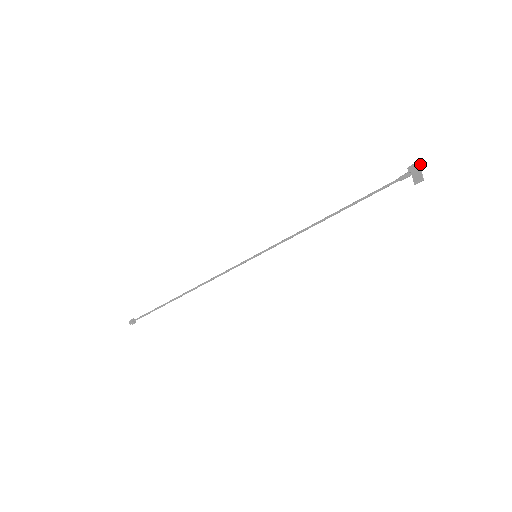
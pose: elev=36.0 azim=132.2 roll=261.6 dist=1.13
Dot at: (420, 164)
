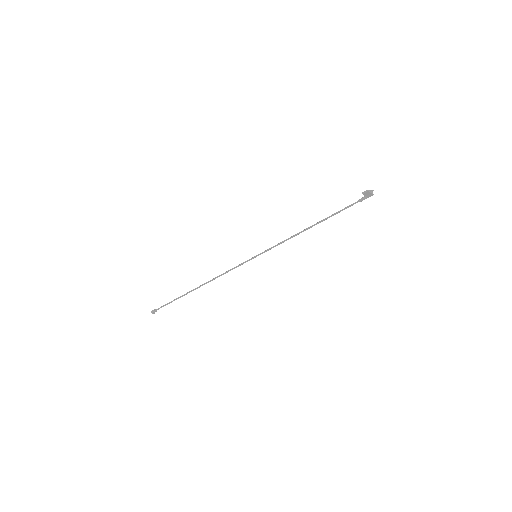
Dot at: occluded
